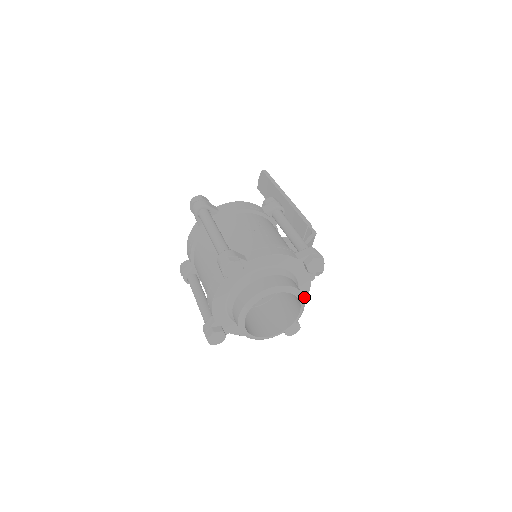
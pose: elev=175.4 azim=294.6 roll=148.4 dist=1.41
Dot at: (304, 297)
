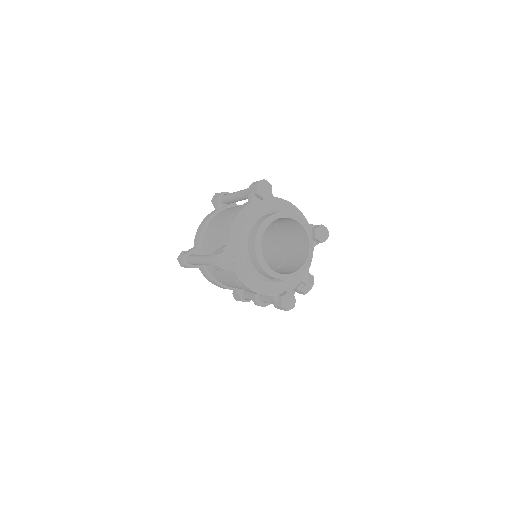
Dot at: (304, 273)
